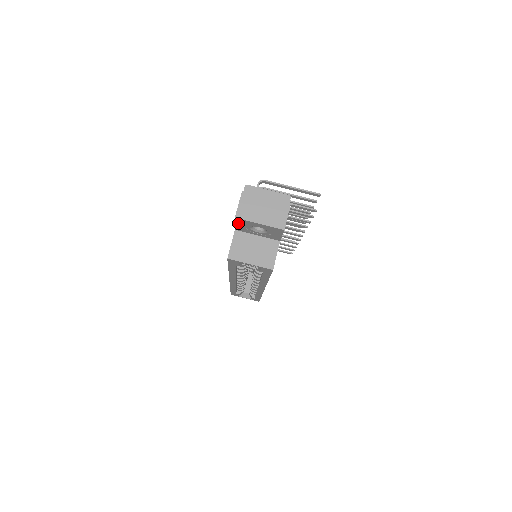
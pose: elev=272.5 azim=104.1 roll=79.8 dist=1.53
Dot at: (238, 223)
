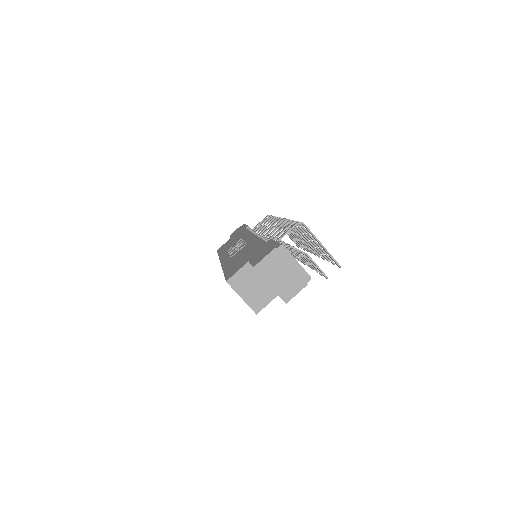
Dot at: occluded
